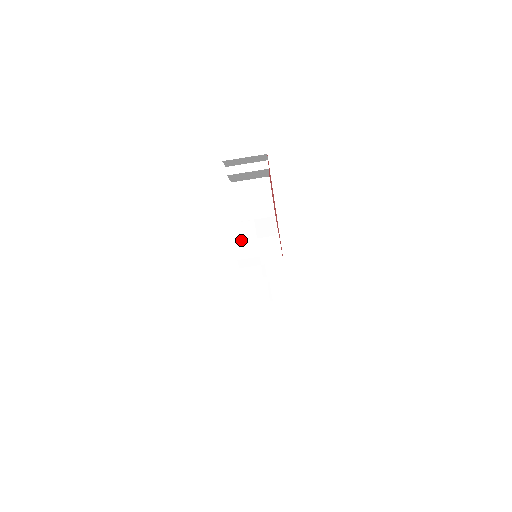
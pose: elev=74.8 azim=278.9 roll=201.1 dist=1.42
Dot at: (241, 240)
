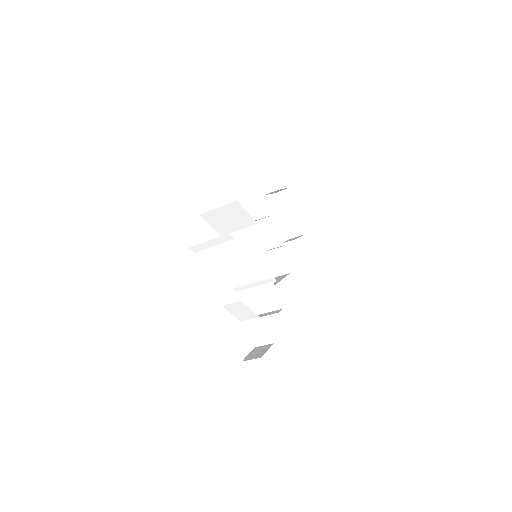
Dot at: (237, 312)
